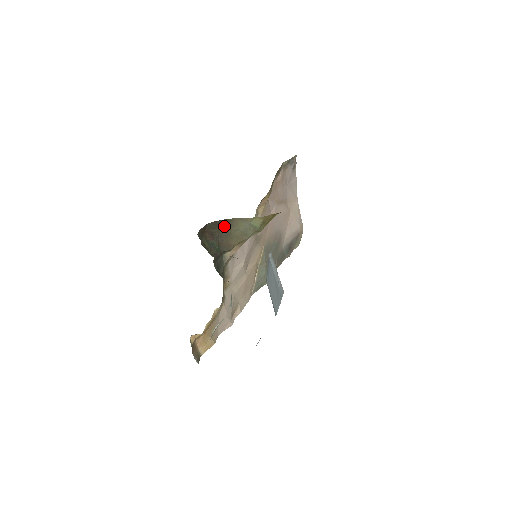
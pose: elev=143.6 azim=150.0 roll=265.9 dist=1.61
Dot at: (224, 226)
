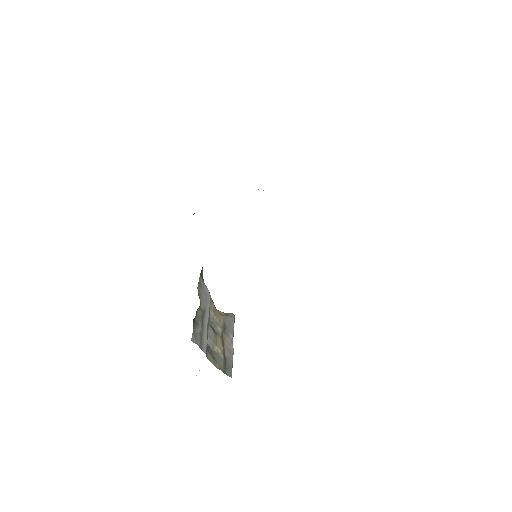
Dot at: occluded
